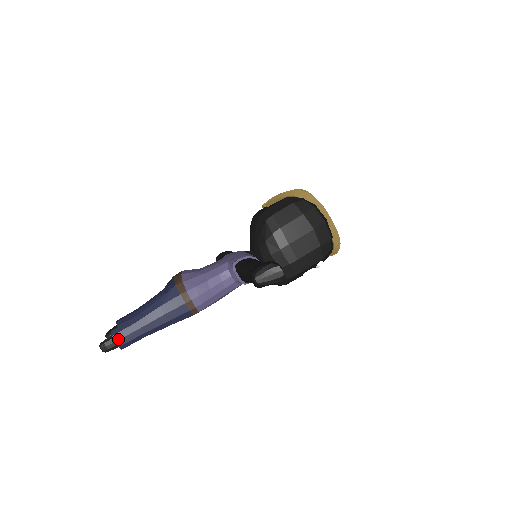
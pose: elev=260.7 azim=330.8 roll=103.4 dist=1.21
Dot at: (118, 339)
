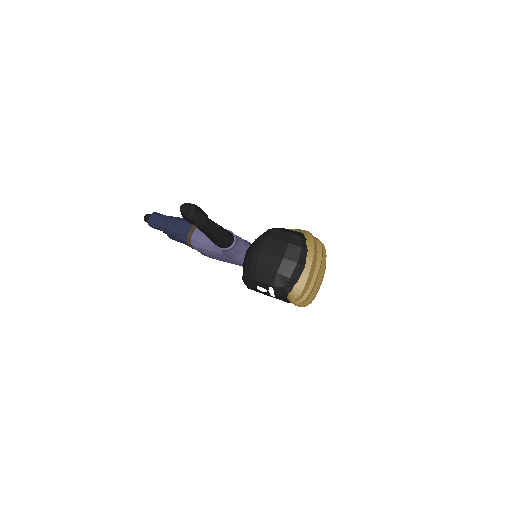
Dot at: (152, 217)
